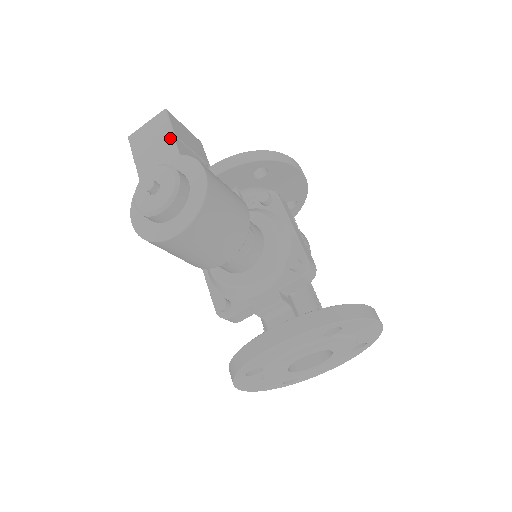
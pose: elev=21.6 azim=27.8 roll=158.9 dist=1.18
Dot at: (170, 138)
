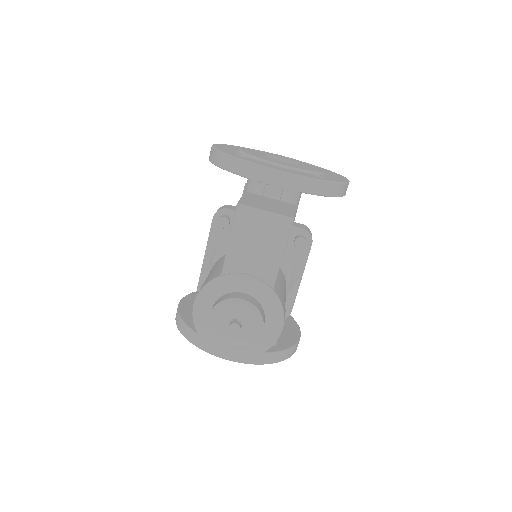
Dot at: (277, 260)
